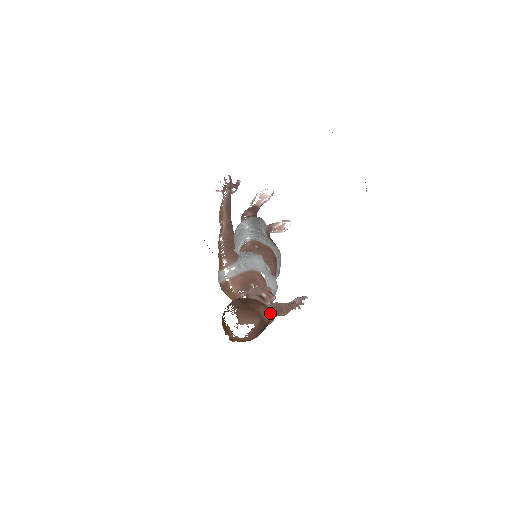
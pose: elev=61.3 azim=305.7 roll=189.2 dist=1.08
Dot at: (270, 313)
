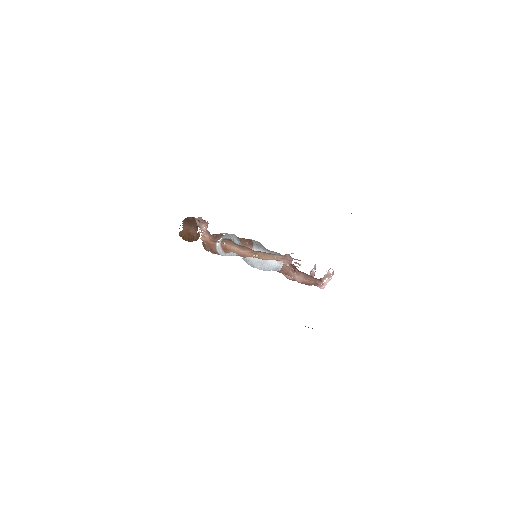
Dot at: (193, 217)
